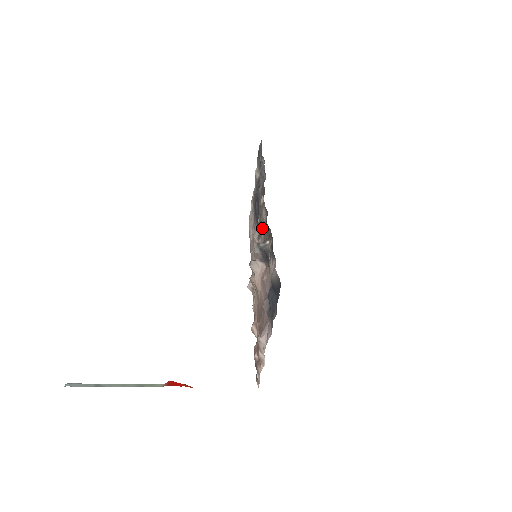
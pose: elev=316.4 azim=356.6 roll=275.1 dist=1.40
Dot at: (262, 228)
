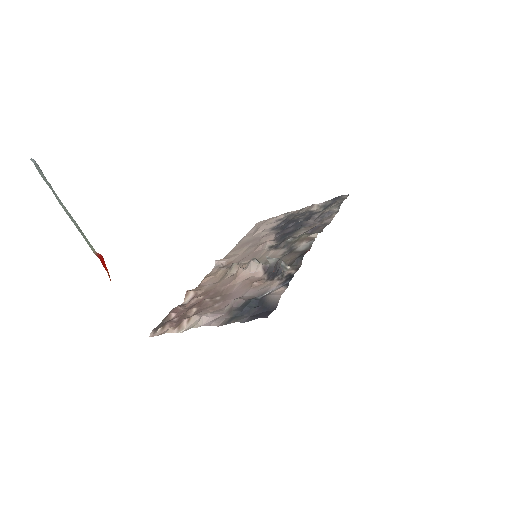
Dot at: (286, 248)
